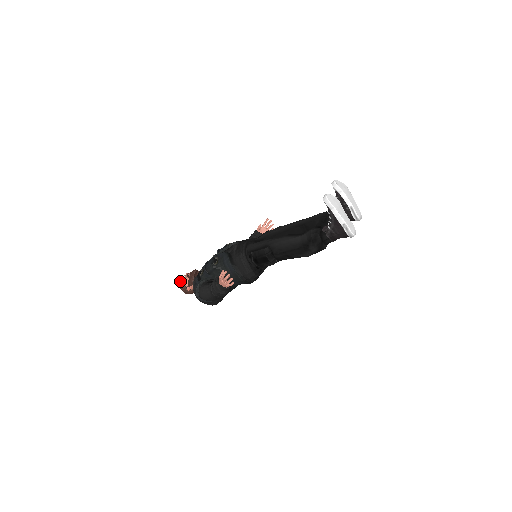
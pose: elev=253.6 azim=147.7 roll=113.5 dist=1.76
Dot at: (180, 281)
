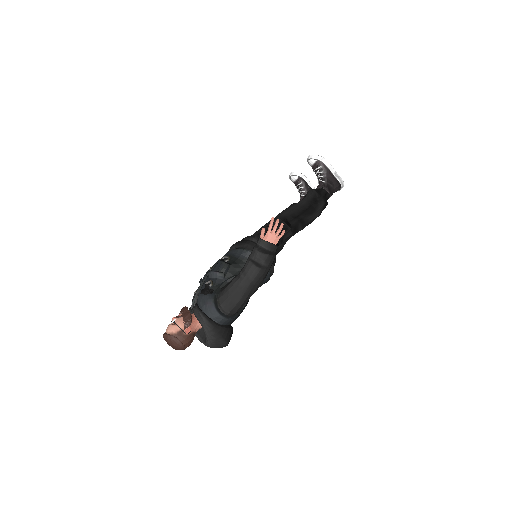
Dot at: (169, 329)
